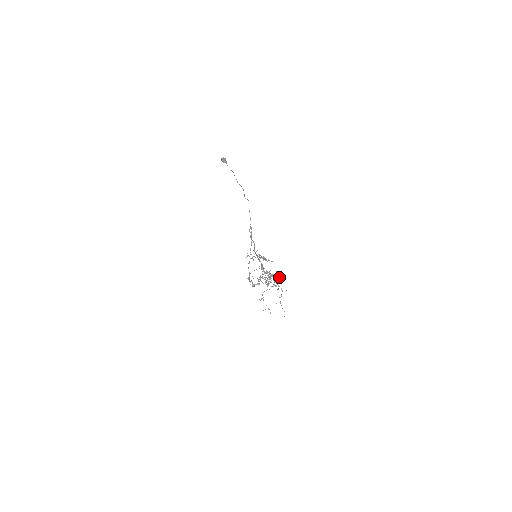
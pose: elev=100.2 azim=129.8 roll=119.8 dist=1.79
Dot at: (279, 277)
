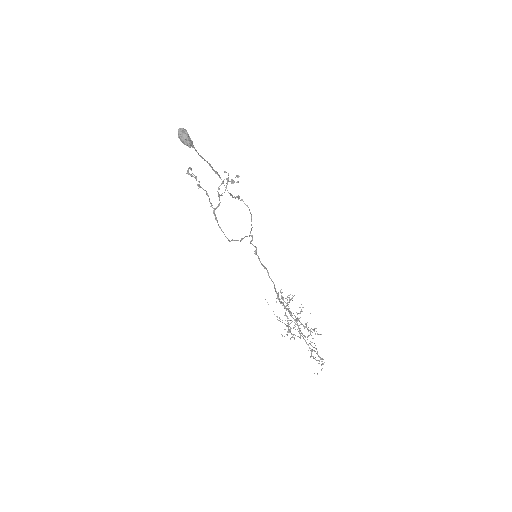
Dot at: occluded
